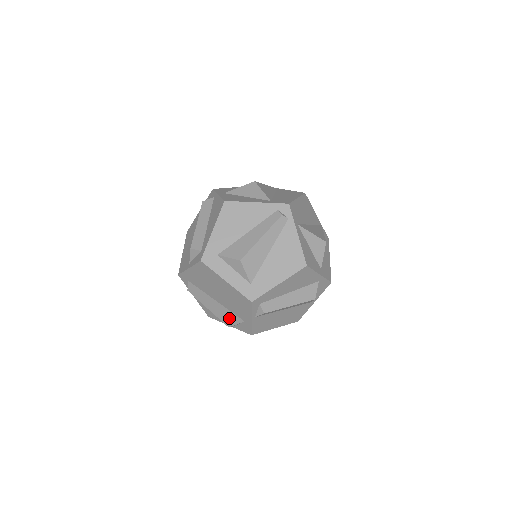
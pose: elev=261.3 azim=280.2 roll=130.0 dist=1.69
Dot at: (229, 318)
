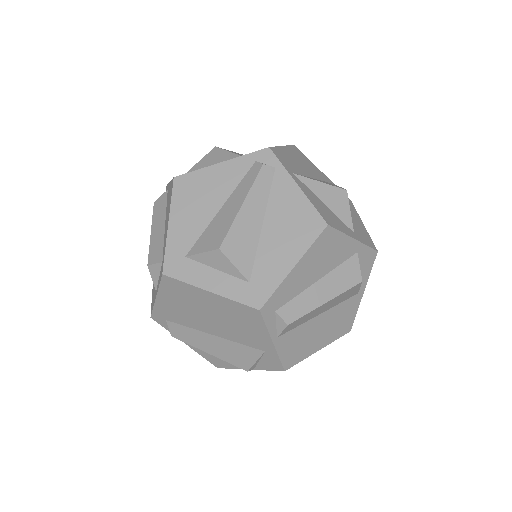
Dot at: (242, 356)
